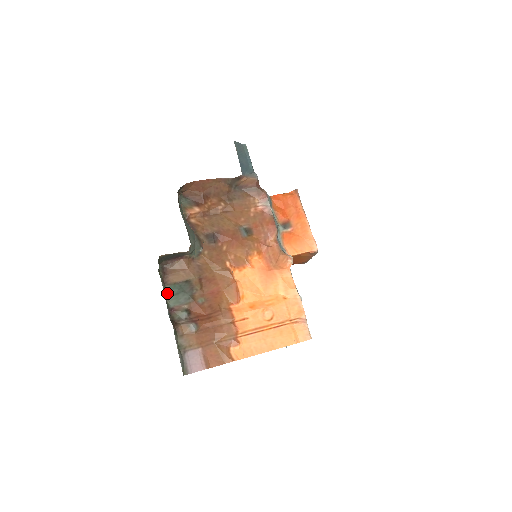
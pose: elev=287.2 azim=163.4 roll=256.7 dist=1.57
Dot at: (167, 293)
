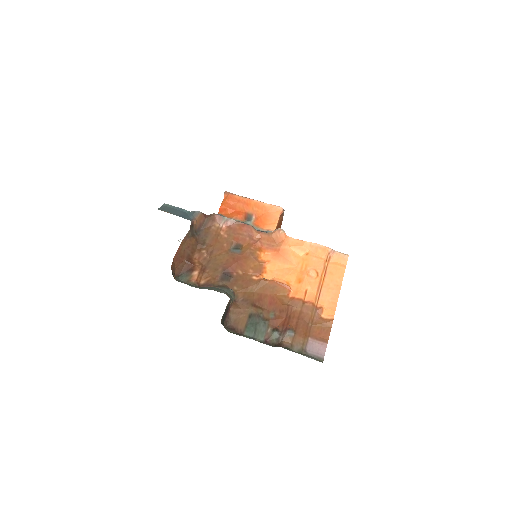
Dot at: (250, 337)
